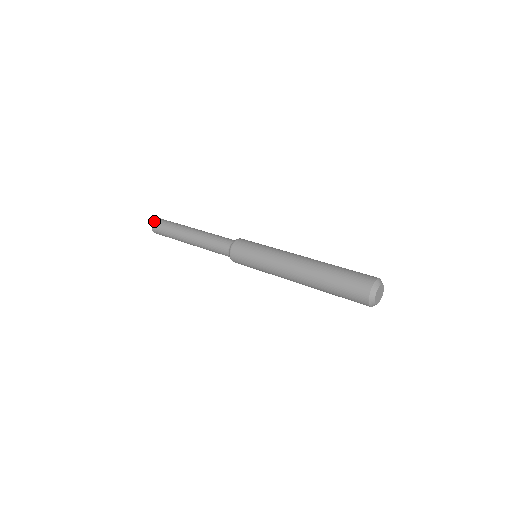
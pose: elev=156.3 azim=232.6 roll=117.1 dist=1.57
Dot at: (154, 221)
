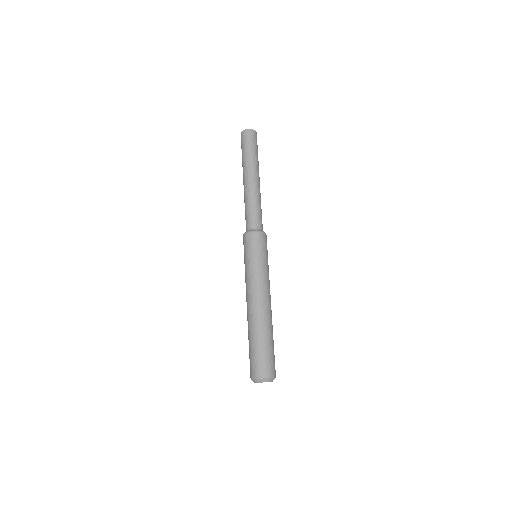
Dot at: (243, 131)
